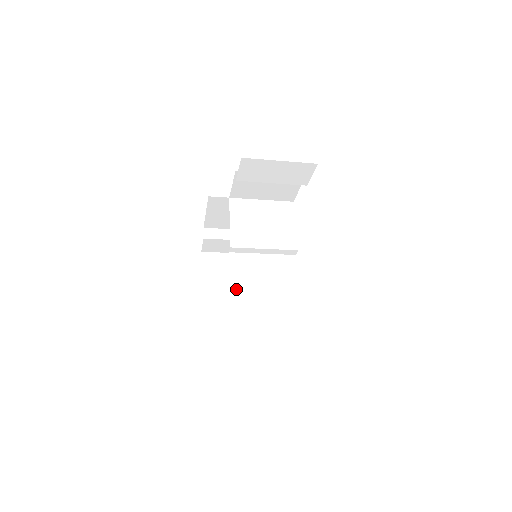
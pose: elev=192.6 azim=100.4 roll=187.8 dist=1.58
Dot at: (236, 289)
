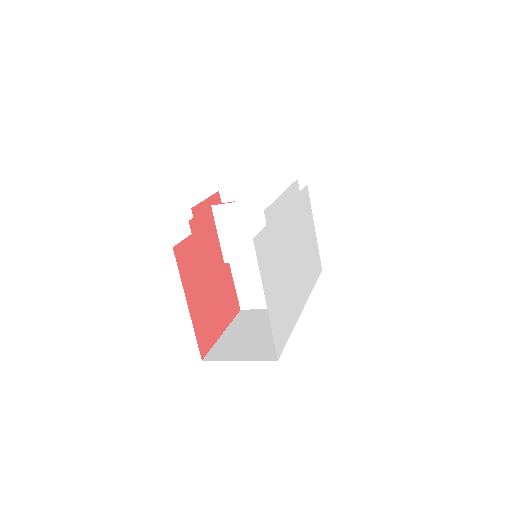
Dot at: (242, 294)
